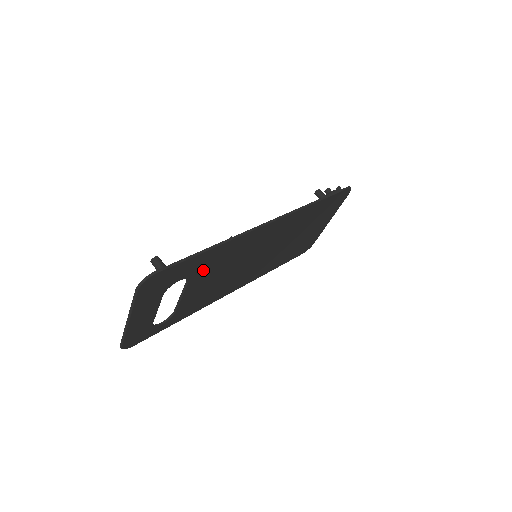
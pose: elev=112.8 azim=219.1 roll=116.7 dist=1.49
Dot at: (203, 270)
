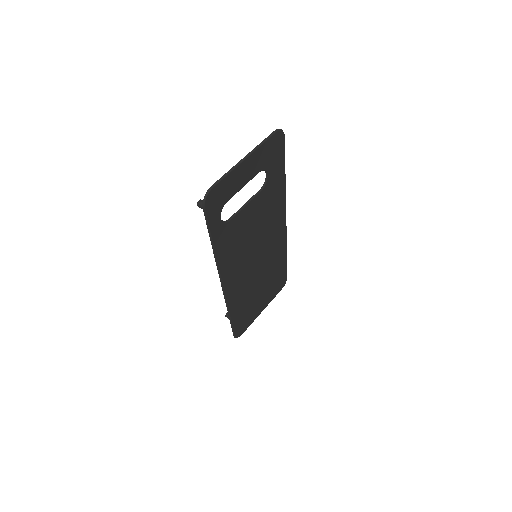
Dot at: (268, 194)
